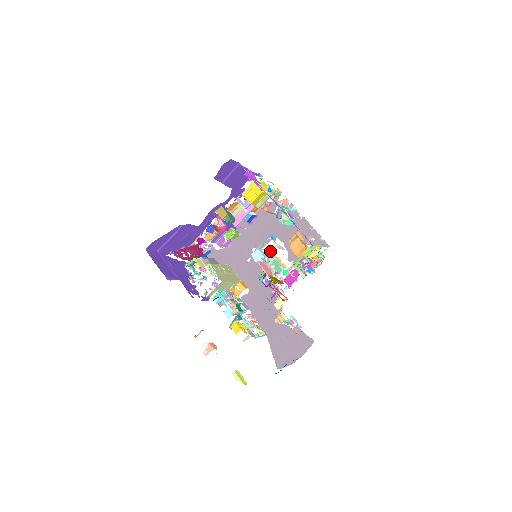
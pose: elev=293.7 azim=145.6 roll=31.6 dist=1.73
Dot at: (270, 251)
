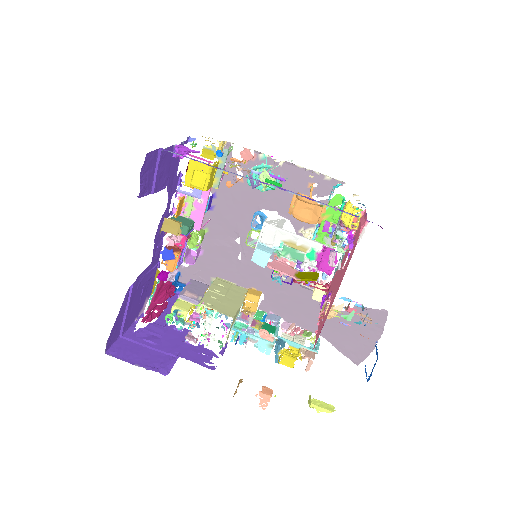
Dot at: (271, 239)
